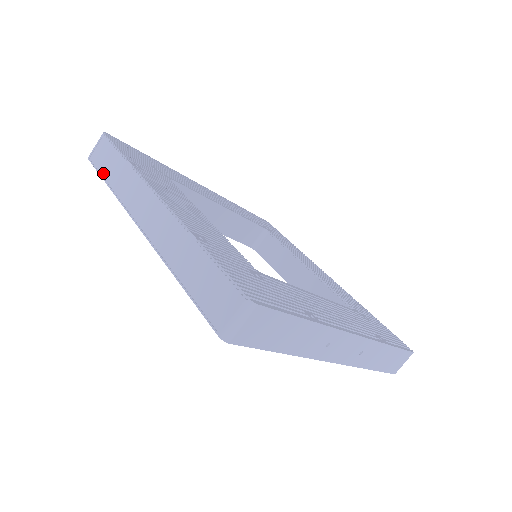
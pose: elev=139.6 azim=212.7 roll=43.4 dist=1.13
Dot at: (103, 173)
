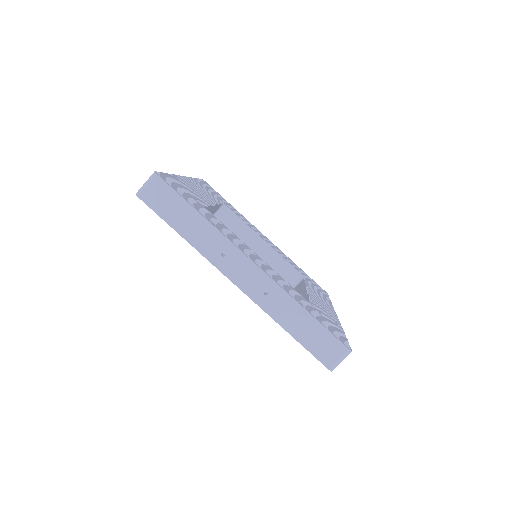
Dot at: occluded
